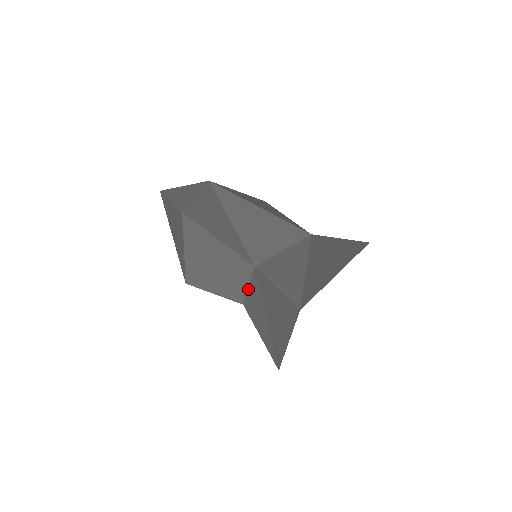
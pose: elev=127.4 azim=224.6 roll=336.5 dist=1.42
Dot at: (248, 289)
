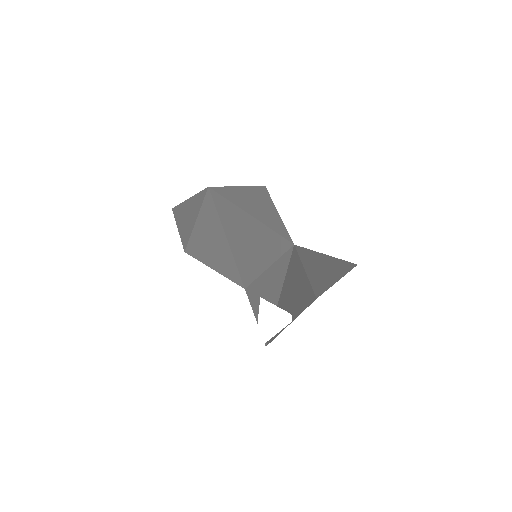
Dot at: occluded
